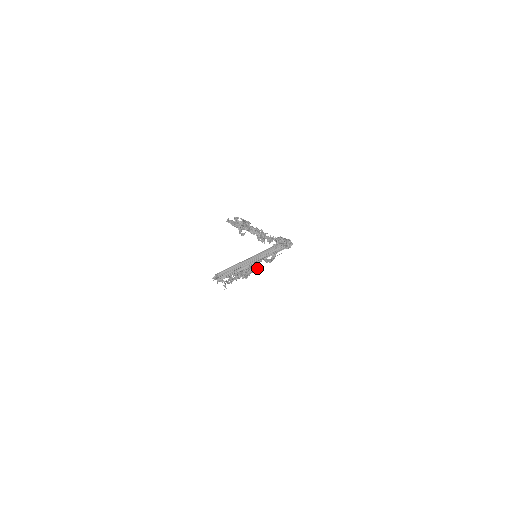
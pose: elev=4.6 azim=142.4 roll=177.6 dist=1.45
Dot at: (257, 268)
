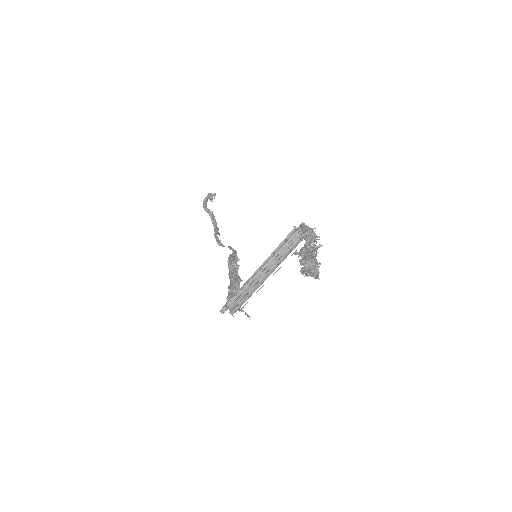
Dot at: (237, 258)
